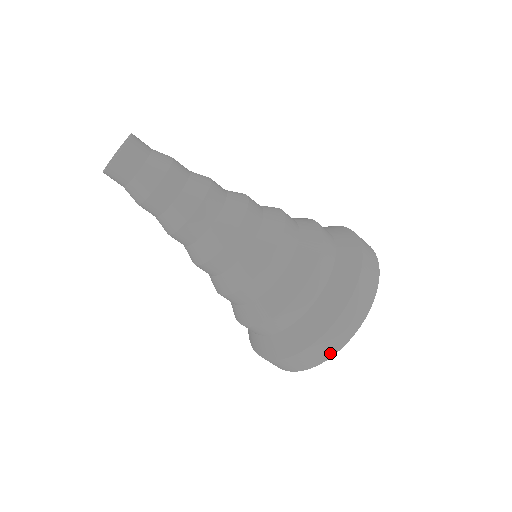
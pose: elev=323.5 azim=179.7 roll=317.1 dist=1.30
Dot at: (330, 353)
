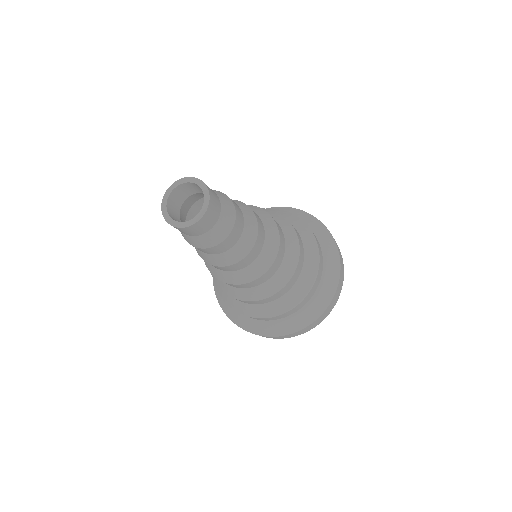
Dot at: occluded
